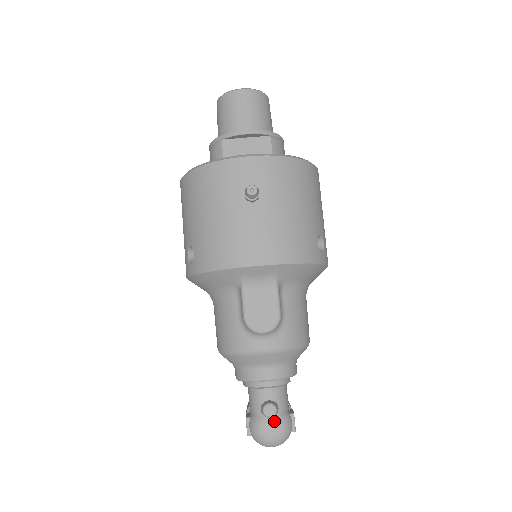
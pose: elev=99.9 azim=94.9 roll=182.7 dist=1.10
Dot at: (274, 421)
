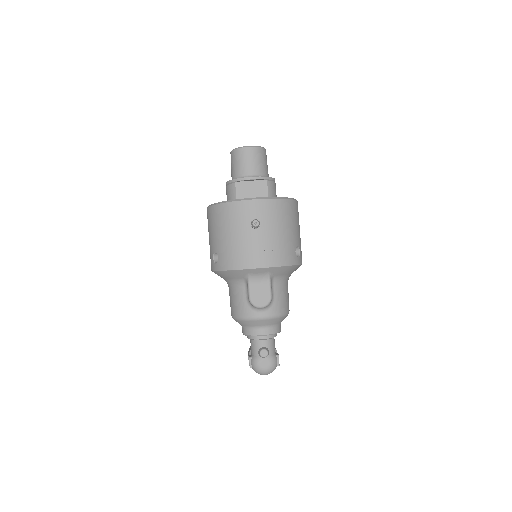
Dot at: (266, 359)
